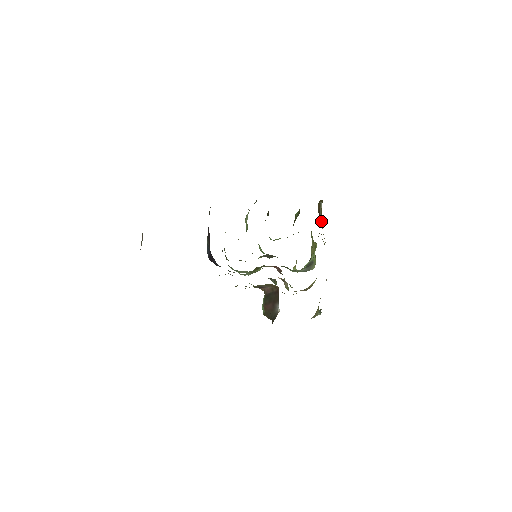
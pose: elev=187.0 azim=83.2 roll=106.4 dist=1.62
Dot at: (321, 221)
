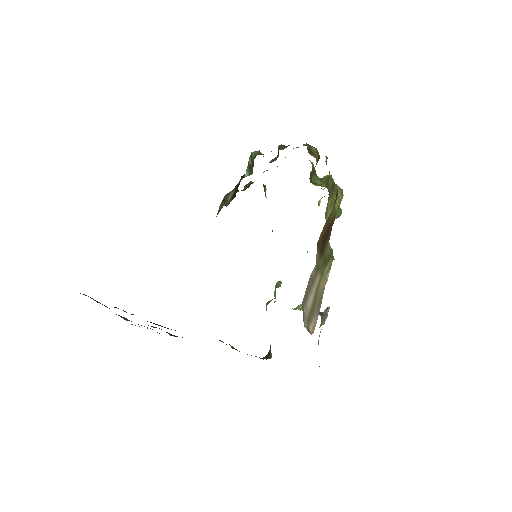
Dot at: (313, 288)
